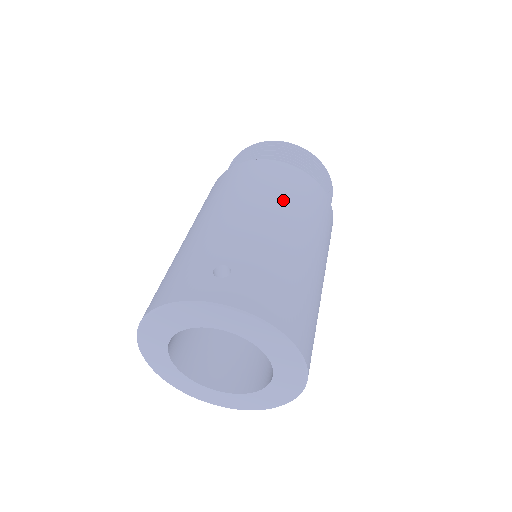
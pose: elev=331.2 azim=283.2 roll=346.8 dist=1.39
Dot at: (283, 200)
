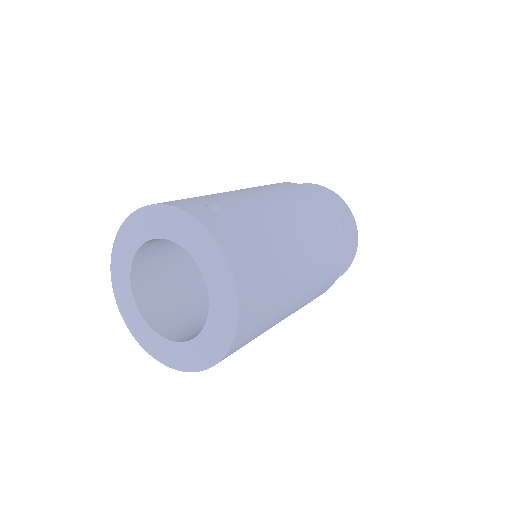
Dot at: (302, 210)
